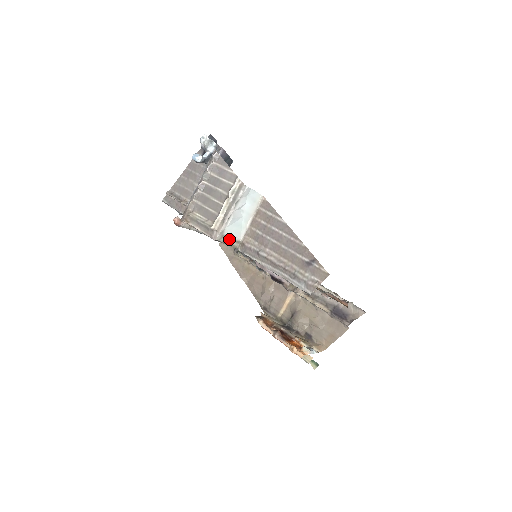
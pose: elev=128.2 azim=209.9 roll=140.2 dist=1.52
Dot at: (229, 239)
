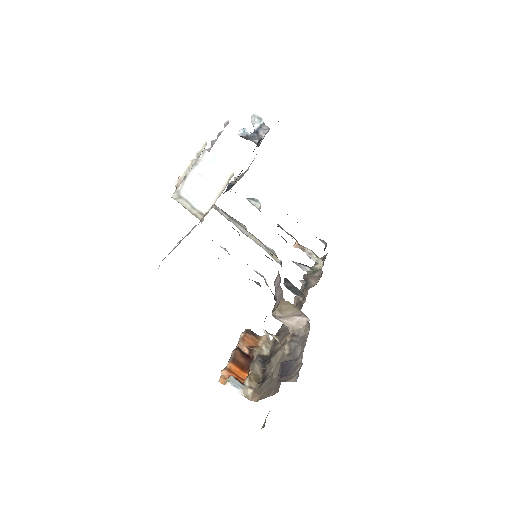
Dot at: (190, 205)
